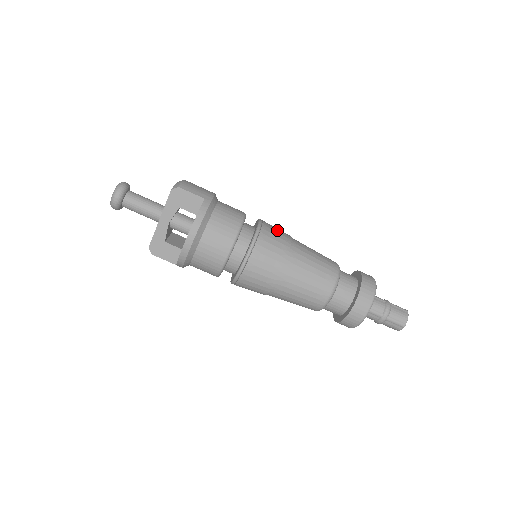
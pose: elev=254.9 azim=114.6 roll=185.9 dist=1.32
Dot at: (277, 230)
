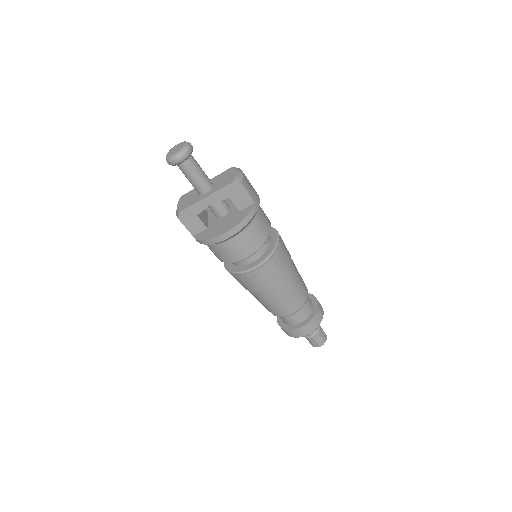
Dot at: occluded
